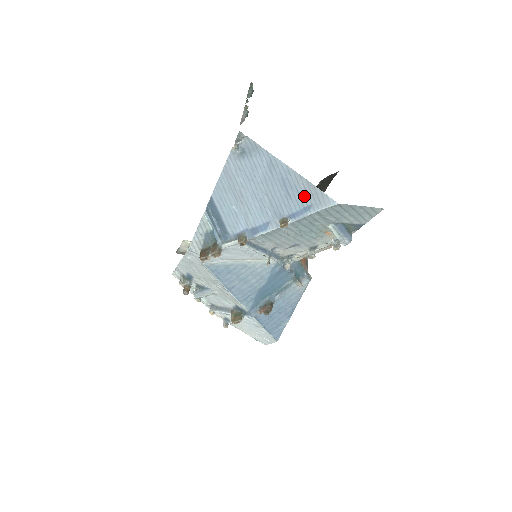
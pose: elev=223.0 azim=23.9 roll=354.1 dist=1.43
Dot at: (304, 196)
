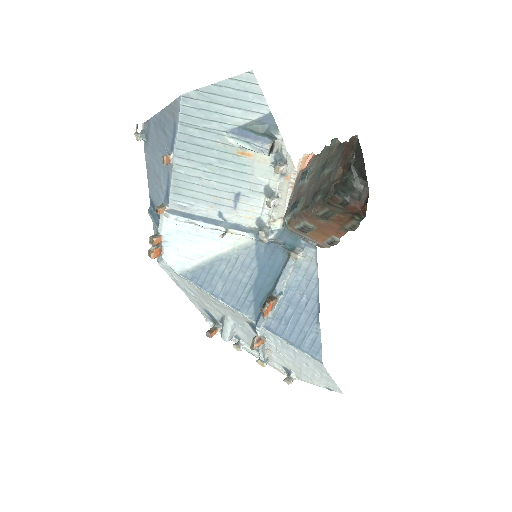
Dot at: (171, 121)
